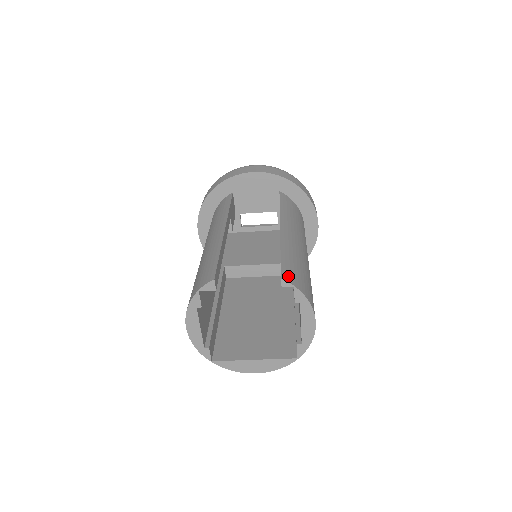
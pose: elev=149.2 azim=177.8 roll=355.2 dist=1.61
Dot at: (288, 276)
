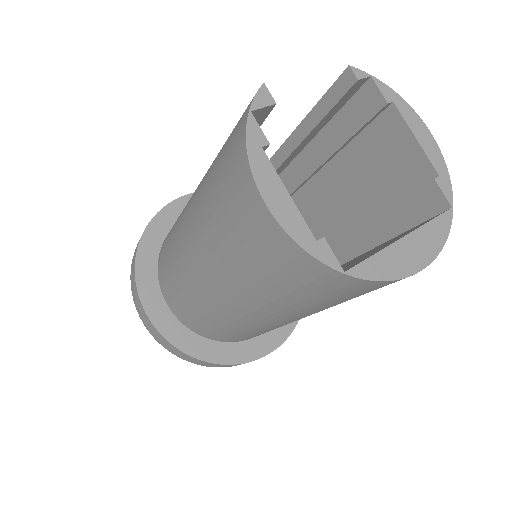
Dot at: occluded
